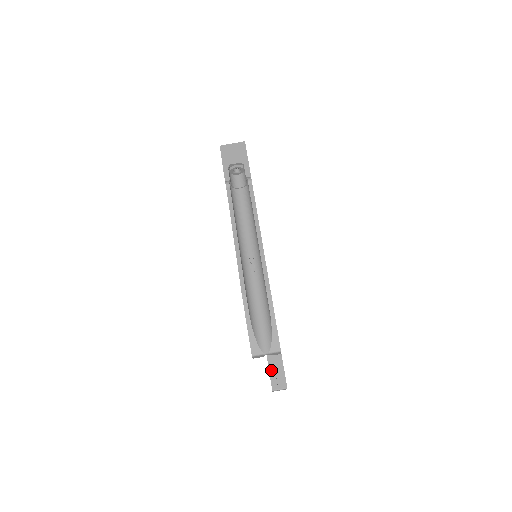
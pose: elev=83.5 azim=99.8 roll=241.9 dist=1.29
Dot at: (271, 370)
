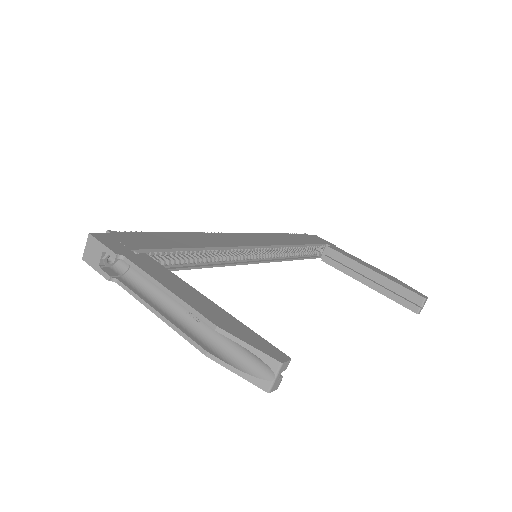
Dot at: (397, 300)
